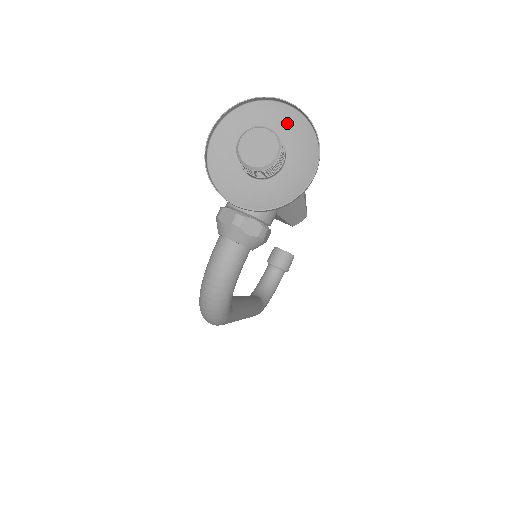
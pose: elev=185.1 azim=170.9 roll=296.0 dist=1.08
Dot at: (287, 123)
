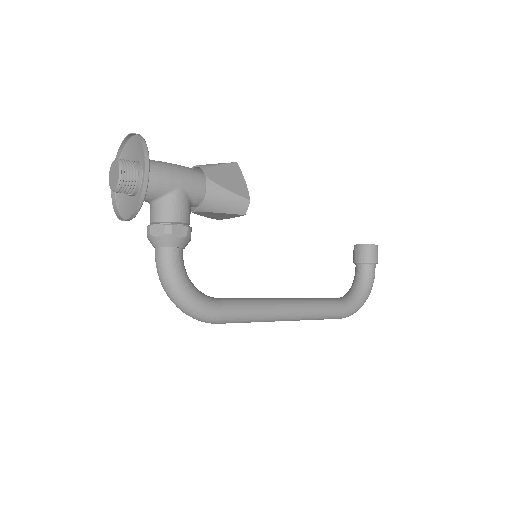
Dot at: (138, 147)
